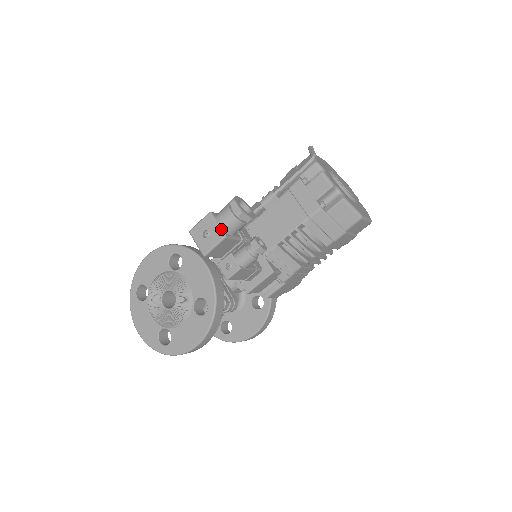
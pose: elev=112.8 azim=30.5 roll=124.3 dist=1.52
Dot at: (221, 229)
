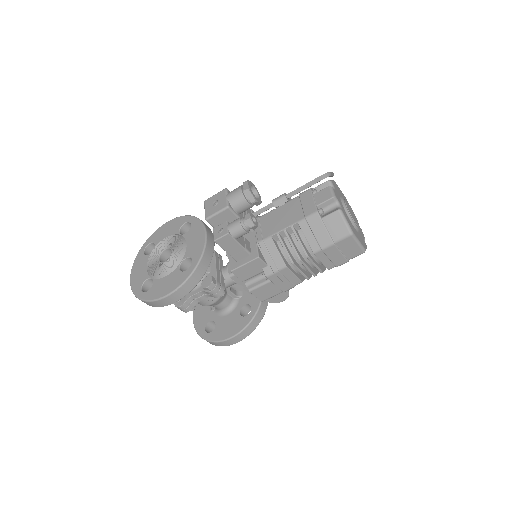
Dot at: (228, 201)
